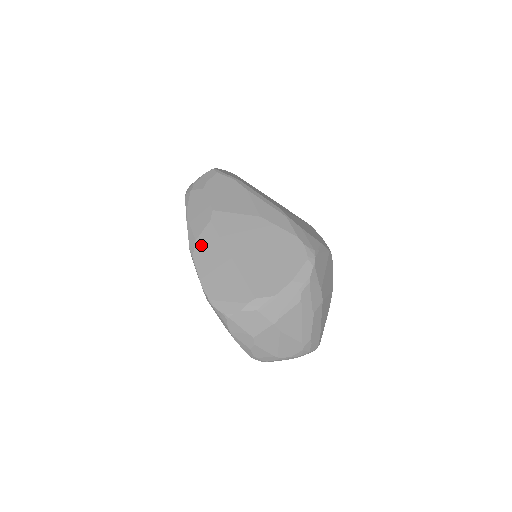
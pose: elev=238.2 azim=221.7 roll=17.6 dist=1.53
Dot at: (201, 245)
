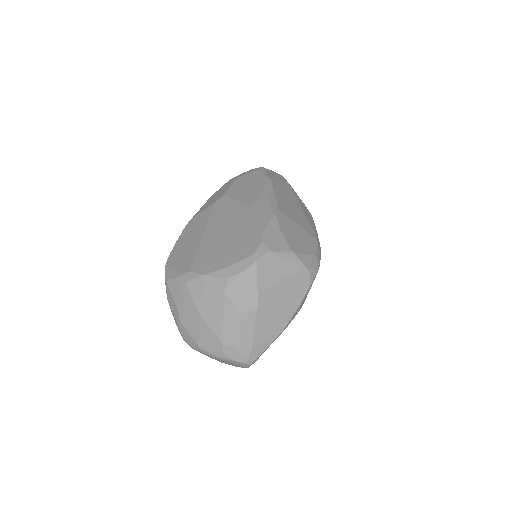
Dot at: (196, 219)
